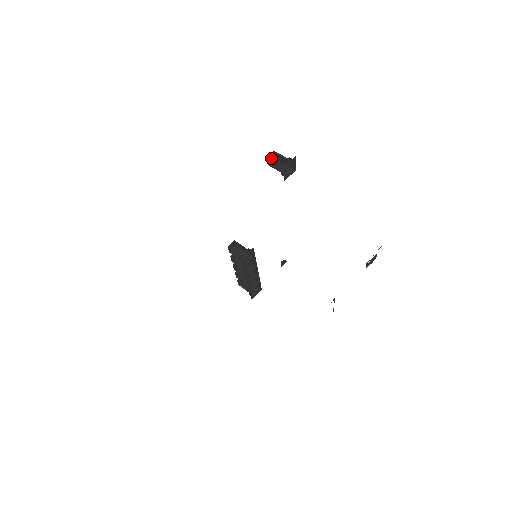
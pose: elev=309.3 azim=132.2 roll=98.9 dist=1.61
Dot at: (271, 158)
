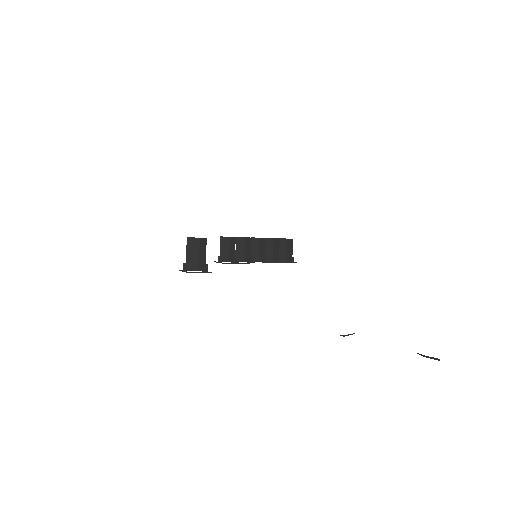
Dot at: occluded
